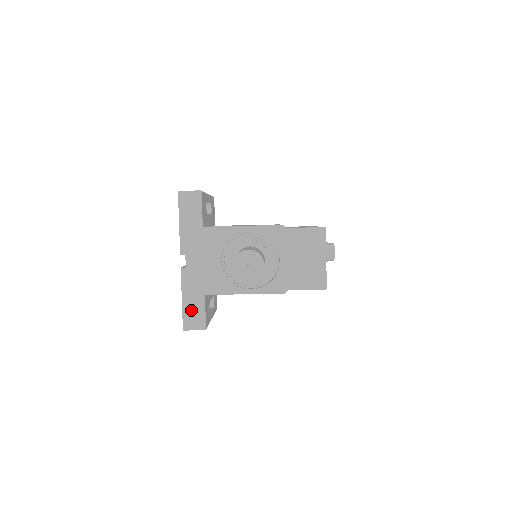
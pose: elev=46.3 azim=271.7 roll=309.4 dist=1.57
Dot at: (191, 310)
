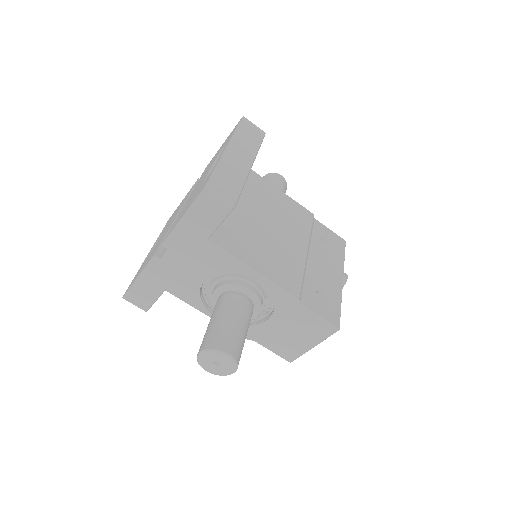
Dot at: (141, 291)
